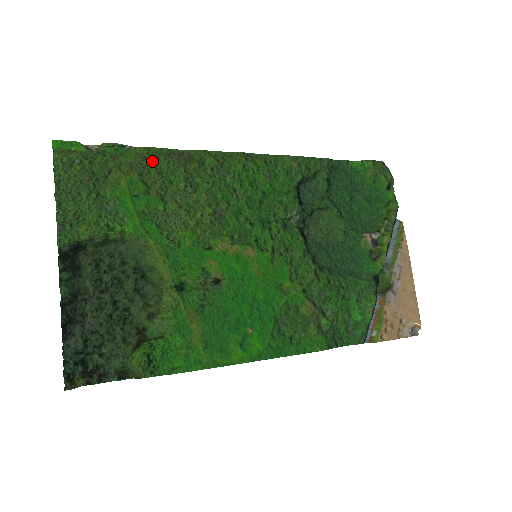
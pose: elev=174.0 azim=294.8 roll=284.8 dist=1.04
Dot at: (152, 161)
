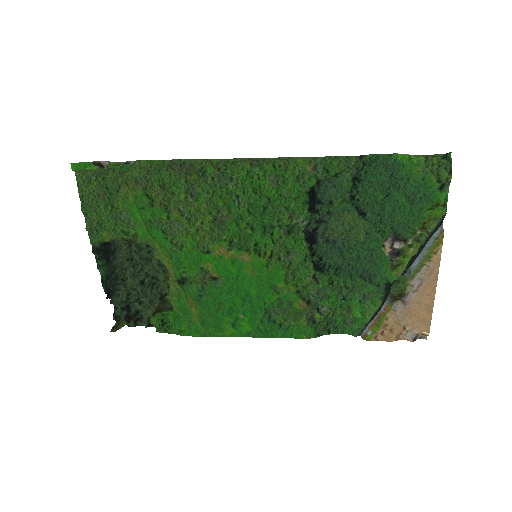
Dot at: (155, 174)
